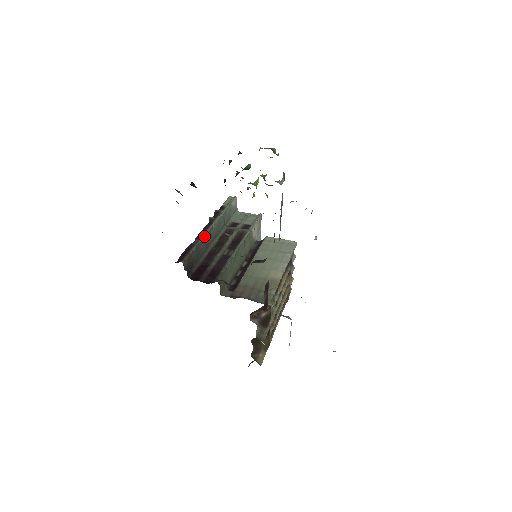
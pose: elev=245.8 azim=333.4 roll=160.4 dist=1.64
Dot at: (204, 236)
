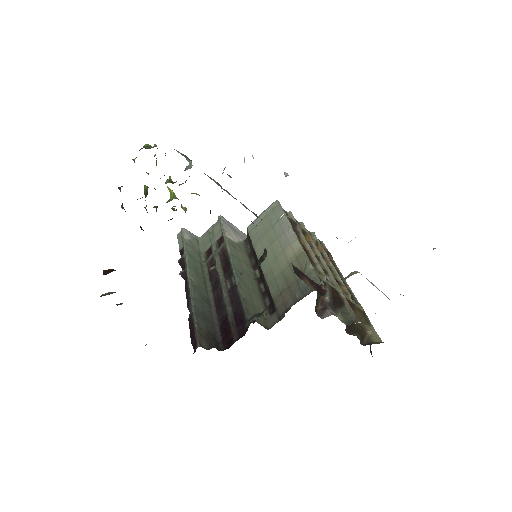
Dot at: (192, 297)
